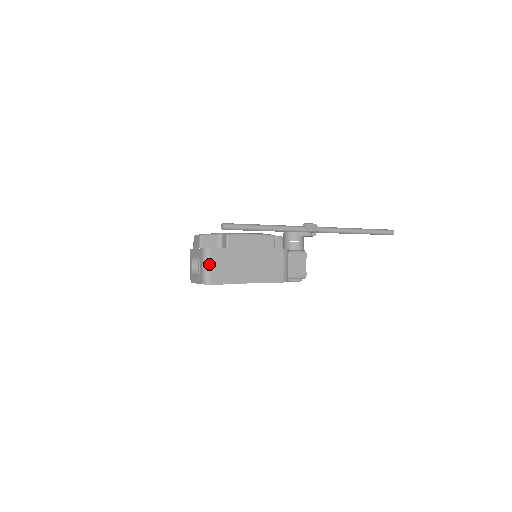
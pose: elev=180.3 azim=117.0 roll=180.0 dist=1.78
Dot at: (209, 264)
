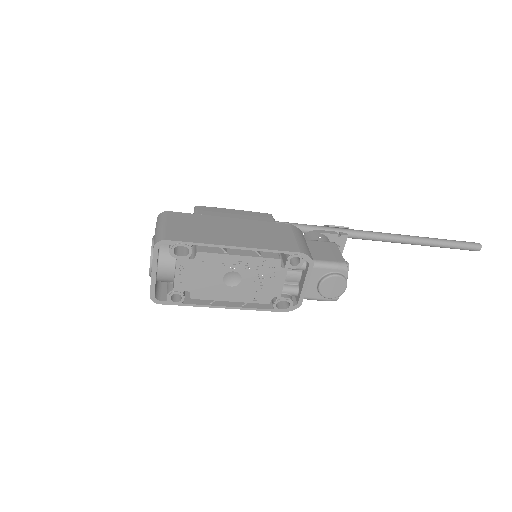
Dot at: (164, 223)
